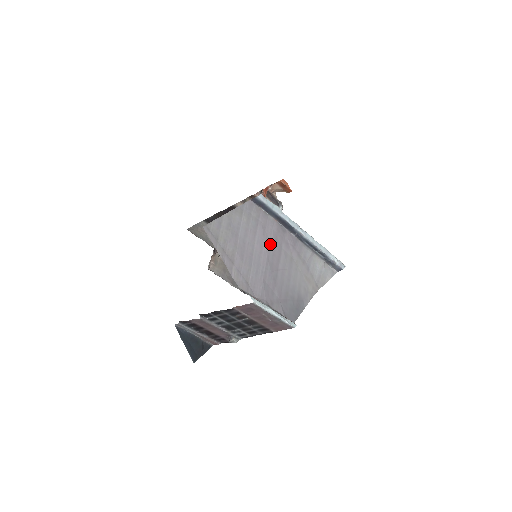
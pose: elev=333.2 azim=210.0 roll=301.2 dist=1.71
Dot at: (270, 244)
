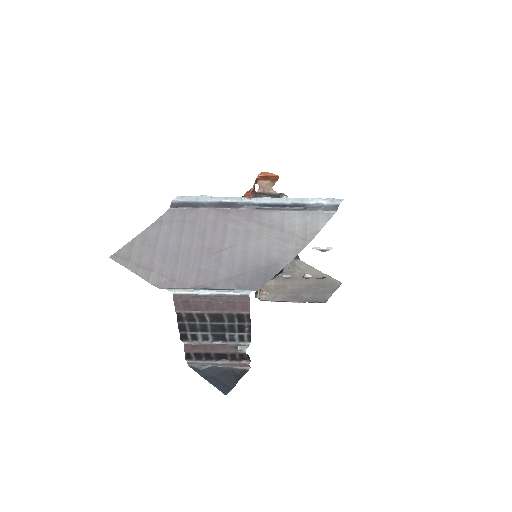
Dot at: (205, 232)
